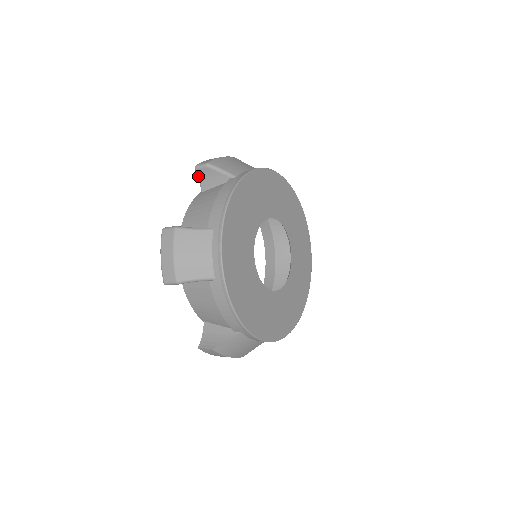
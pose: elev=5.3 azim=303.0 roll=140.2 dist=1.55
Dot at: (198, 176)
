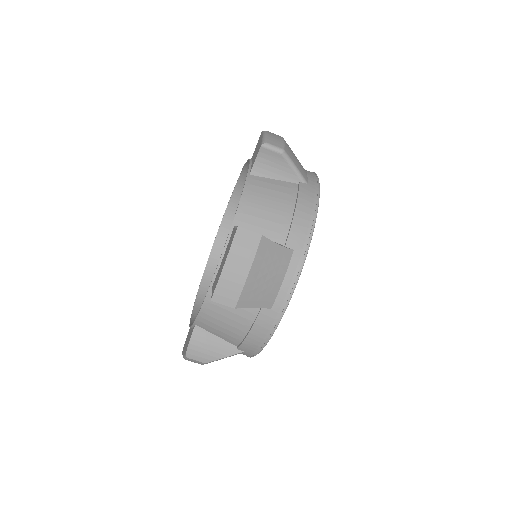
Dot at: occluded
